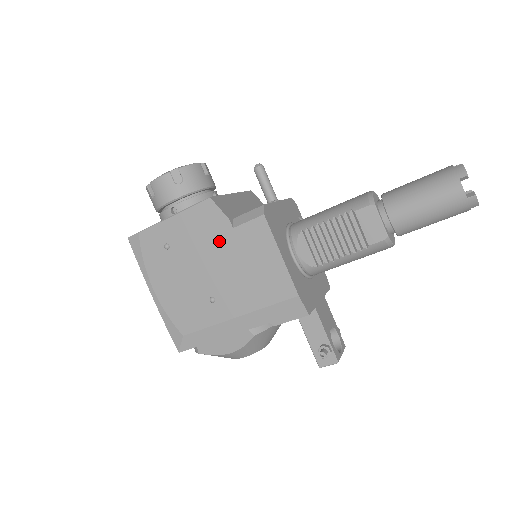
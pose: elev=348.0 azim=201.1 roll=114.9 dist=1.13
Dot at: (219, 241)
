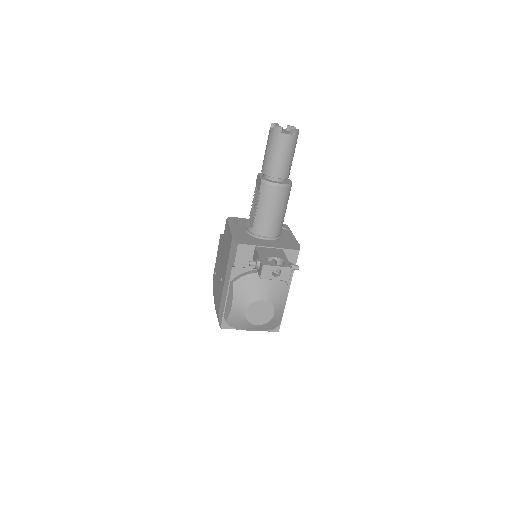
Dot at: (222, 248)
